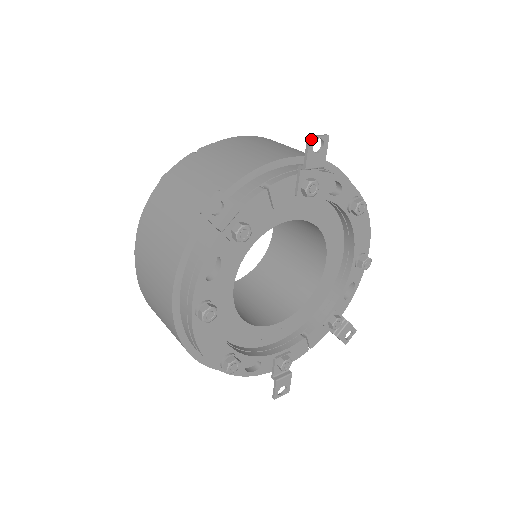
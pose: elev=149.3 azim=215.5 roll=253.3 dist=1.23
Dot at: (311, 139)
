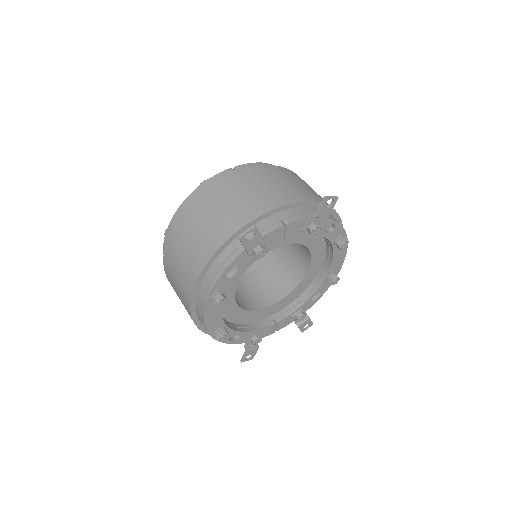
Dot at: (326, 199)
